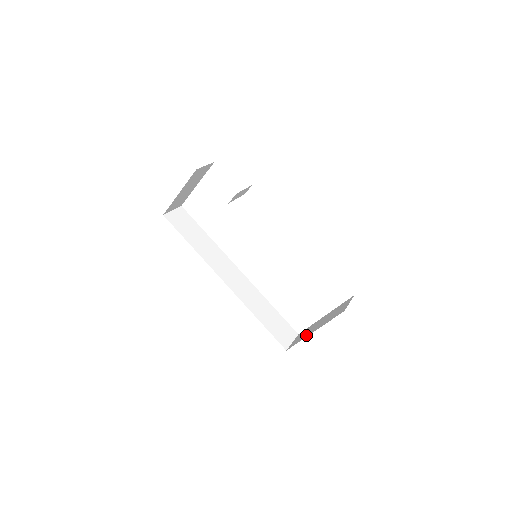
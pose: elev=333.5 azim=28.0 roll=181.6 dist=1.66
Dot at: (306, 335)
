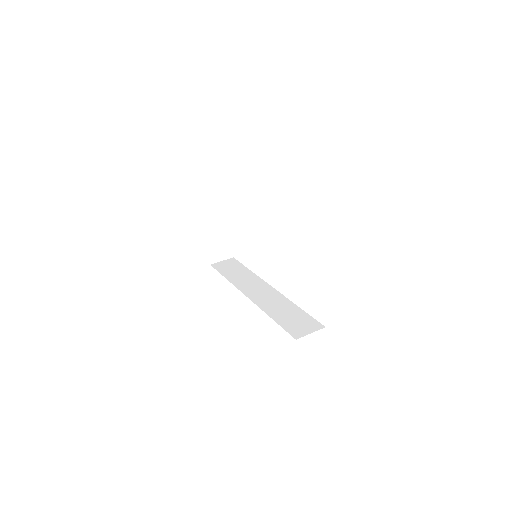
Dot at: occluded
